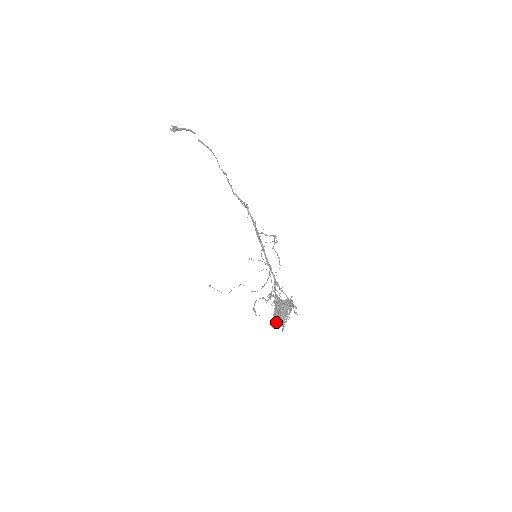
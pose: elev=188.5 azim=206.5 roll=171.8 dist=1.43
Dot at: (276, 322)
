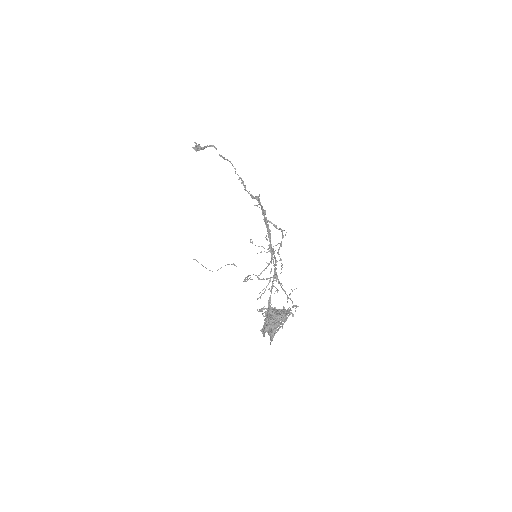
Dot at: (263, 335)
